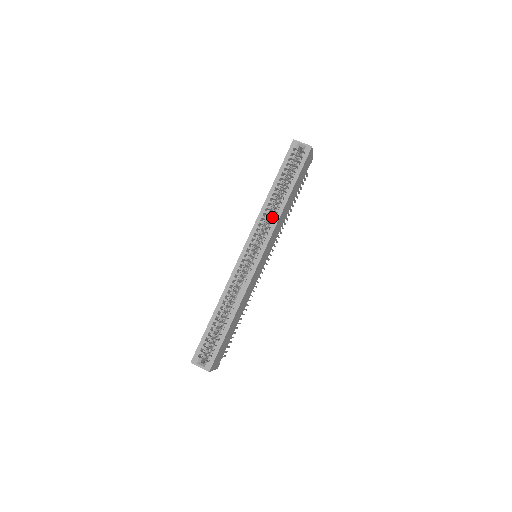
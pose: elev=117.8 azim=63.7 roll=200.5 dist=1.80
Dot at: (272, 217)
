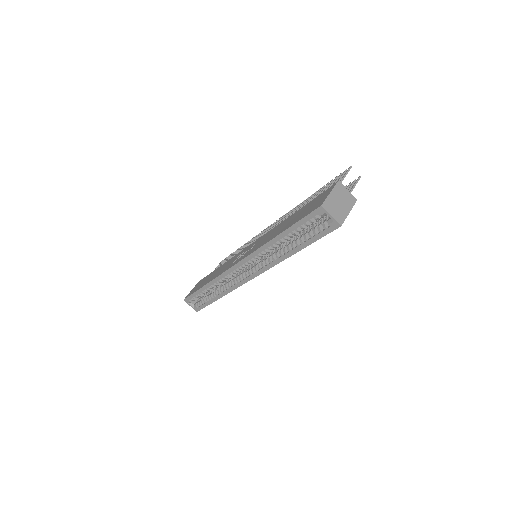
Dot at: (273, 254)
